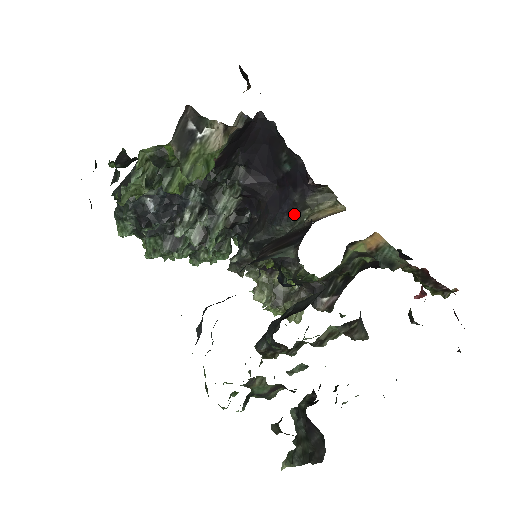
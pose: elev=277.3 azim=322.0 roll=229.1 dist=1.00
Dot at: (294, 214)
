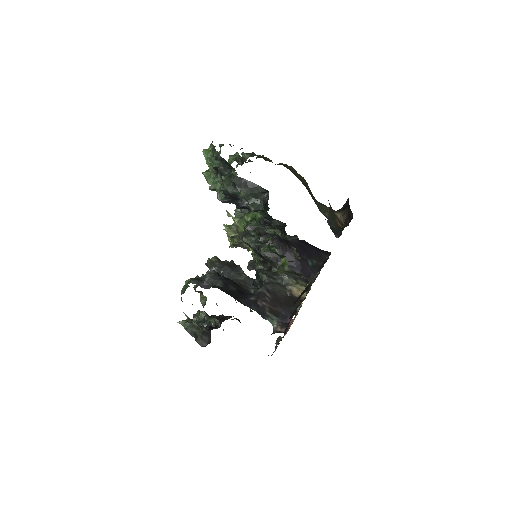
Dot at: (289, 274)
